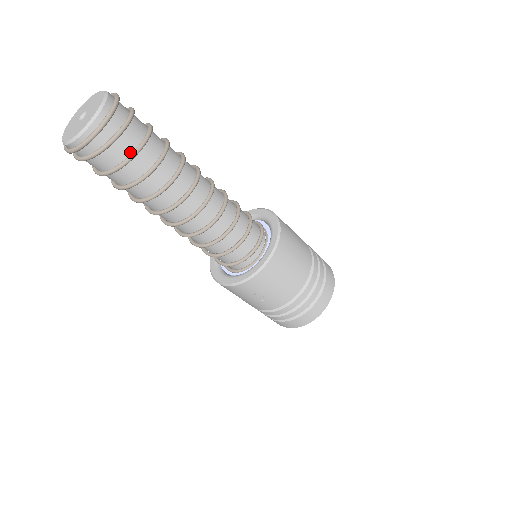
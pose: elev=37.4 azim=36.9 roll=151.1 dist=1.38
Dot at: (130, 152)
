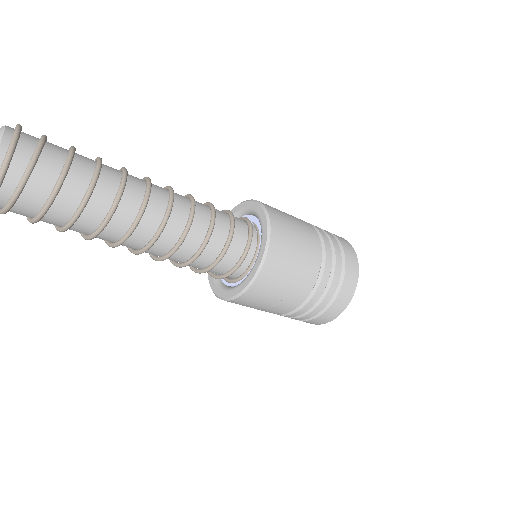
Dot at: (51, 188)
